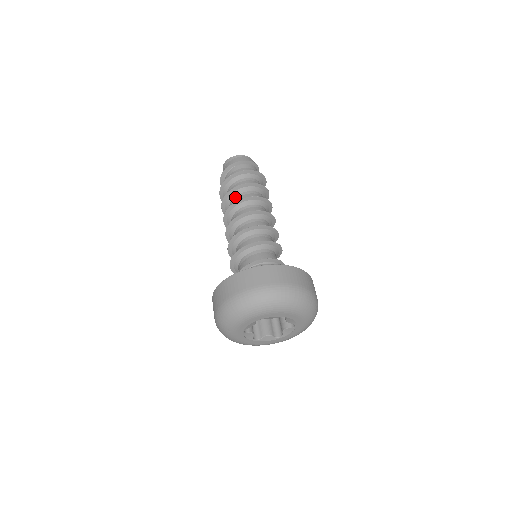
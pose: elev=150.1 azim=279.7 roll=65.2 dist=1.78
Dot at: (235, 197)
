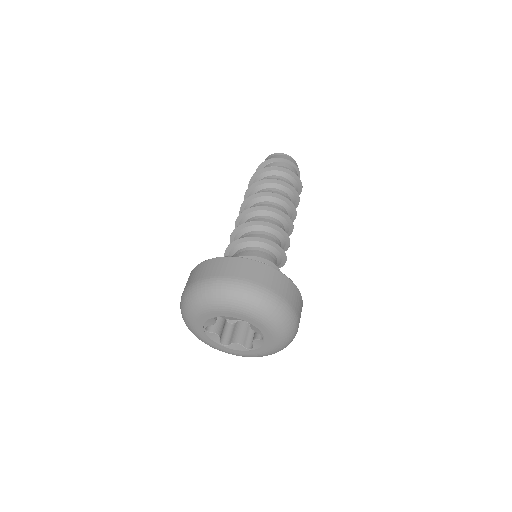
Dot at: (256, 192)
